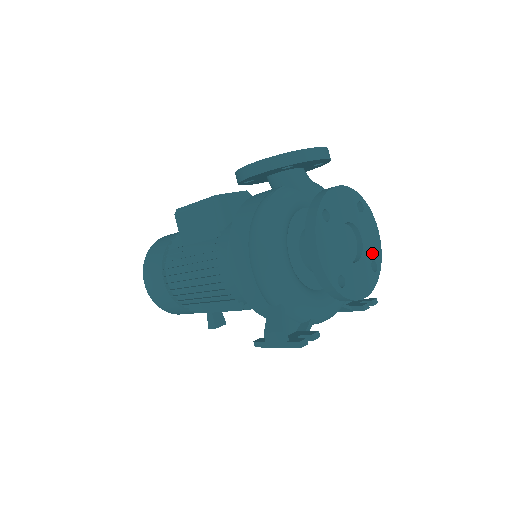
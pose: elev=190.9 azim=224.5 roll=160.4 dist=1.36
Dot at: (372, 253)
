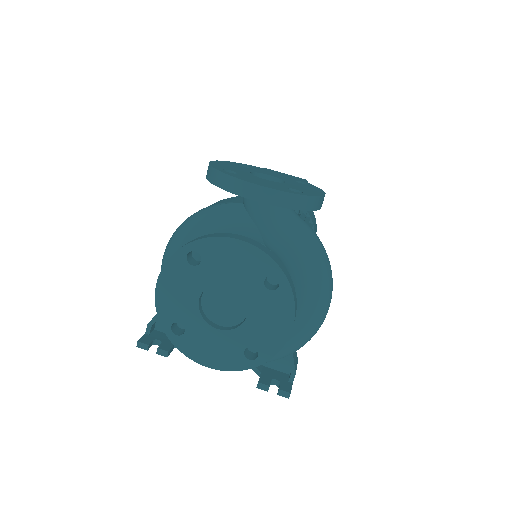
Dot at: (258, 339)
